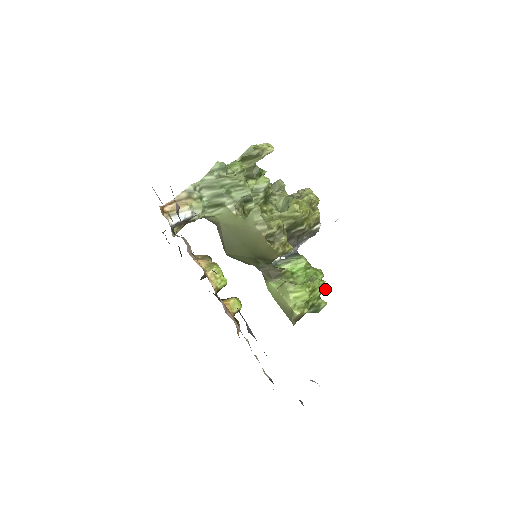
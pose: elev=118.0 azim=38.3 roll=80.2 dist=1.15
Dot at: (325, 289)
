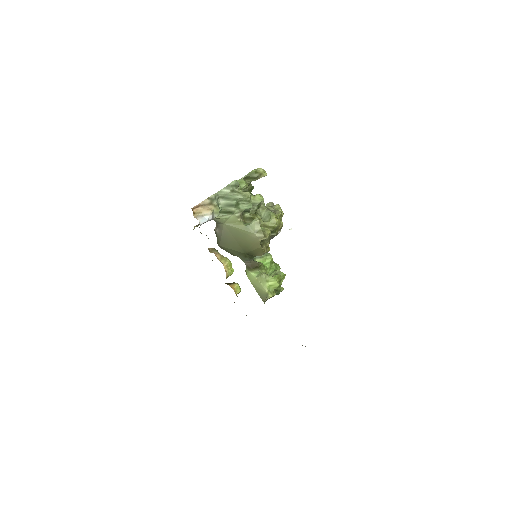
Dot at: occluded
